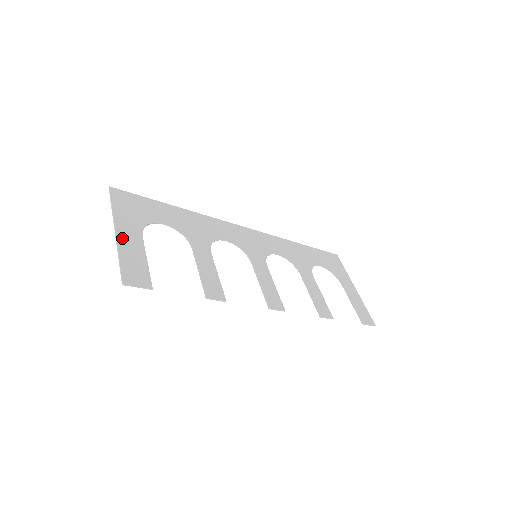
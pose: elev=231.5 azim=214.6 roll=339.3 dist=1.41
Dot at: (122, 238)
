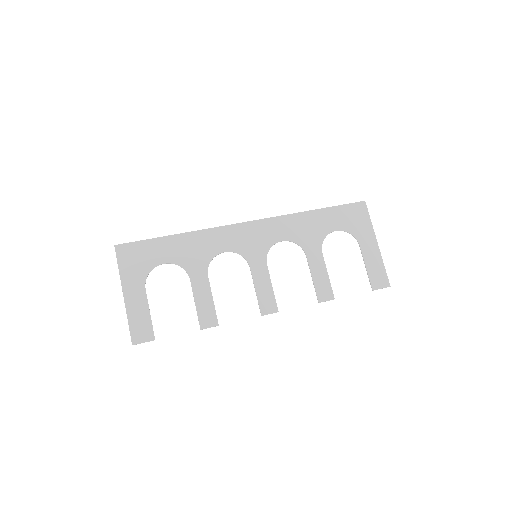
Dot at: (129, 299)
